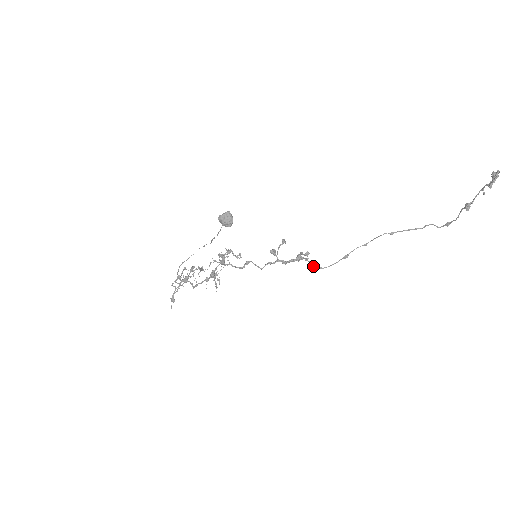
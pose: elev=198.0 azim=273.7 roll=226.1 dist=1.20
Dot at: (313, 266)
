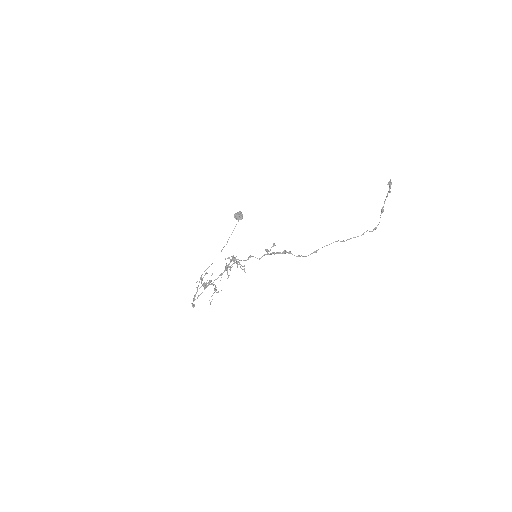
Dot at: (294, 255)
